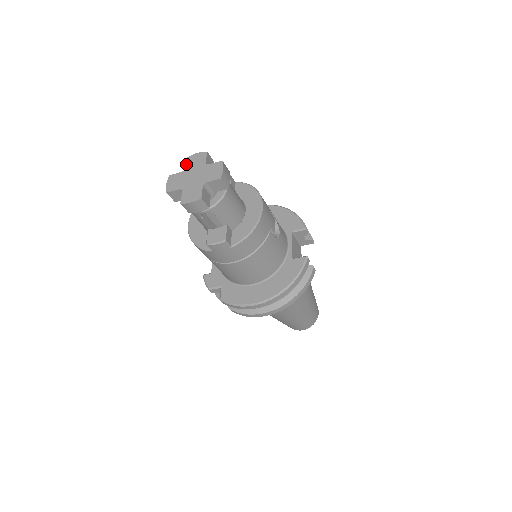
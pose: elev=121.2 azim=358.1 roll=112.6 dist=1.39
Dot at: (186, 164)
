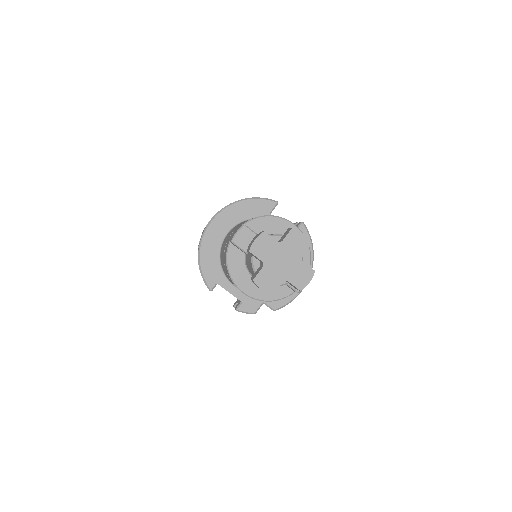
Dot at: (257, 258)
